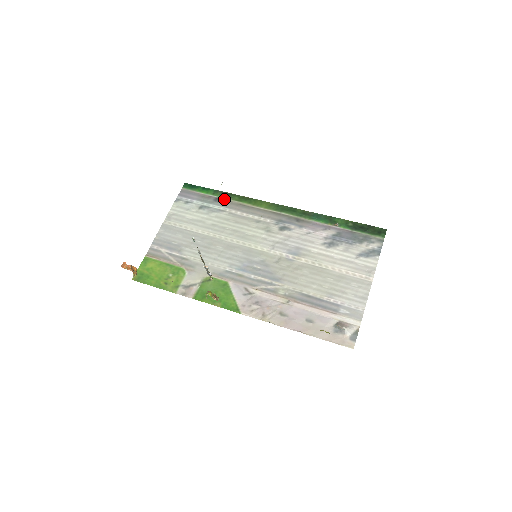
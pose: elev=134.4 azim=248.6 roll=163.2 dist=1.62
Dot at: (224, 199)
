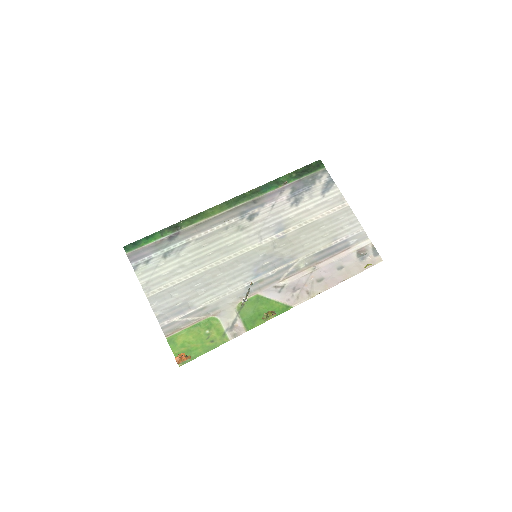
Dot at: (177, 232)
